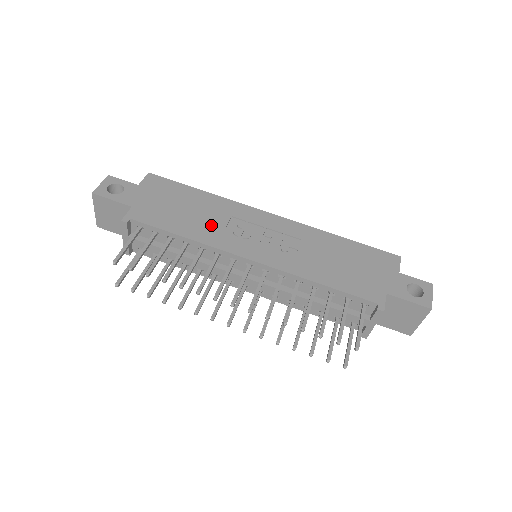
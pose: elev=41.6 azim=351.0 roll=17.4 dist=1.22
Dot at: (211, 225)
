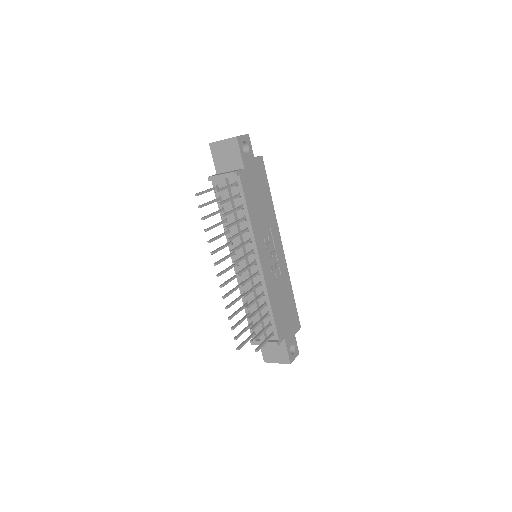
Dot at: (261, 222)
